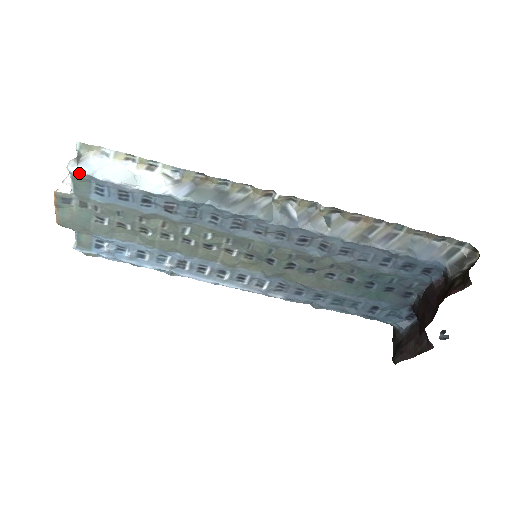
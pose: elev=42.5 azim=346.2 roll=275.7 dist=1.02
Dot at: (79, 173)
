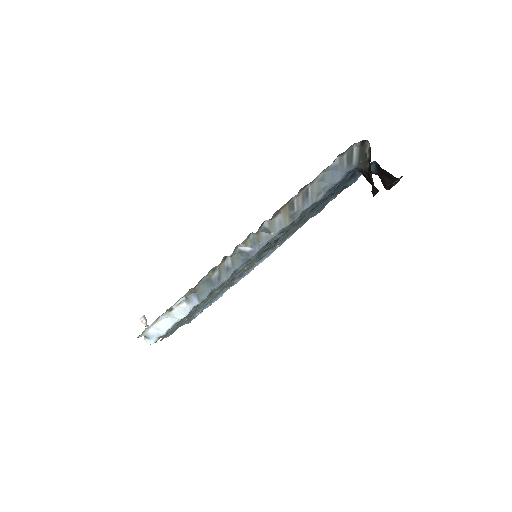
Dot at: (155, 341)
